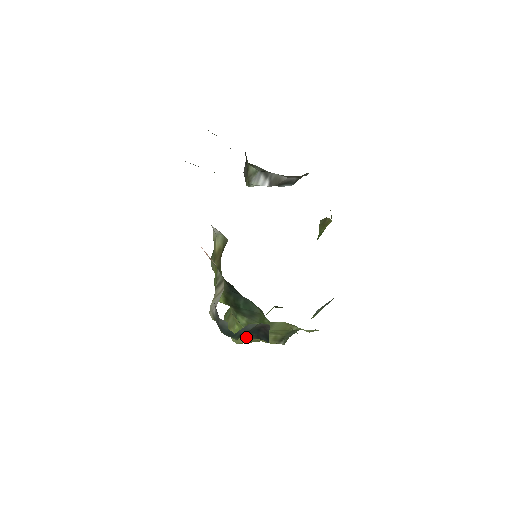
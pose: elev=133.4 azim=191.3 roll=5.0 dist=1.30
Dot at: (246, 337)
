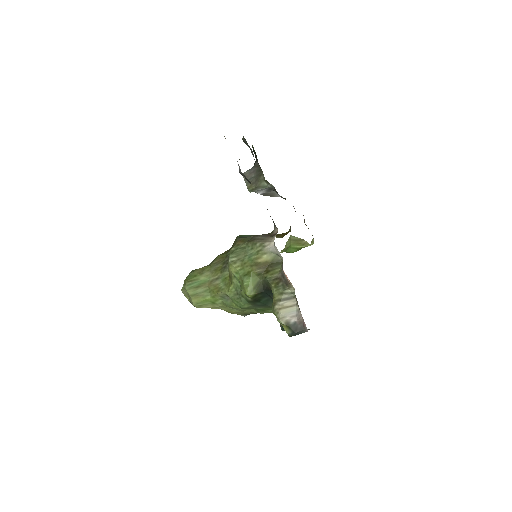
Dot at: (214, 306)
